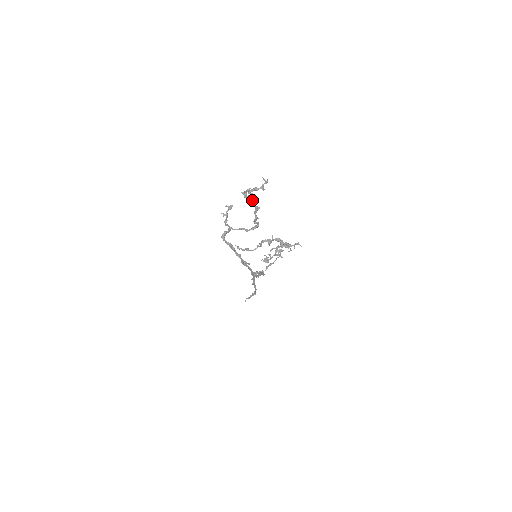
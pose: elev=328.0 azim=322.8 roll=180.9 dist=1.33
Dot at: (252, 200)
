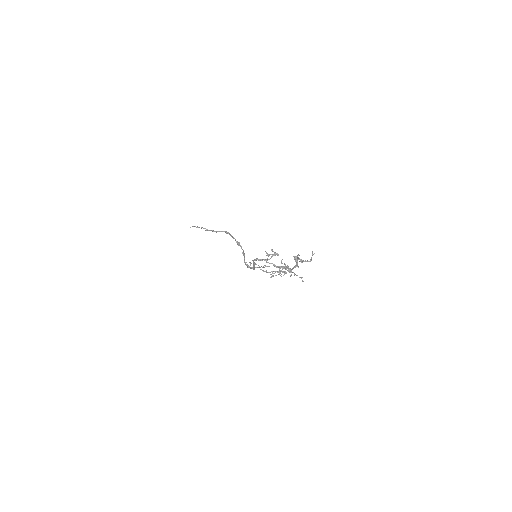
Dot at: occluded
